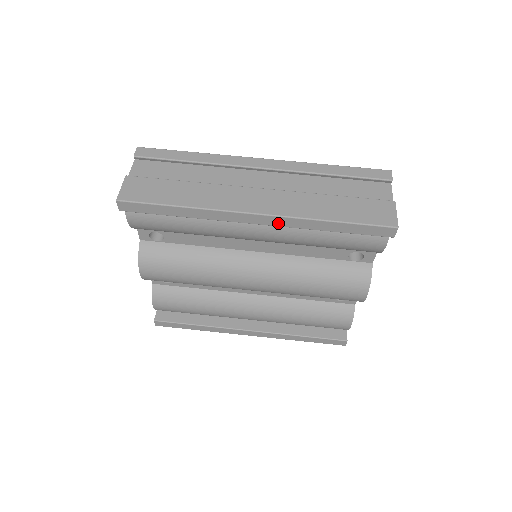
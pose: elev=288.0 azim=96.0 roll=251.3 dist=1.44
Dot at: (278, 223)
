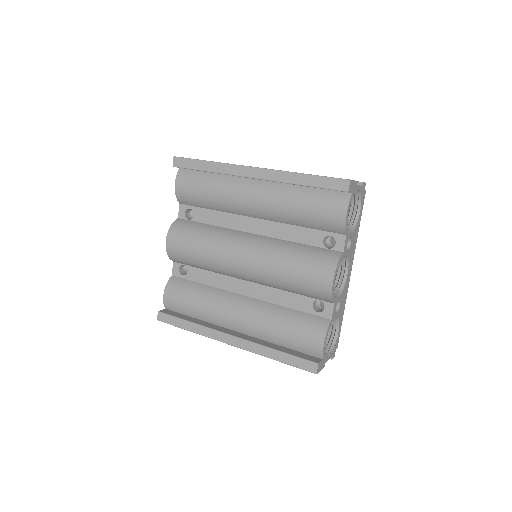
Dot at: (267, 176)
